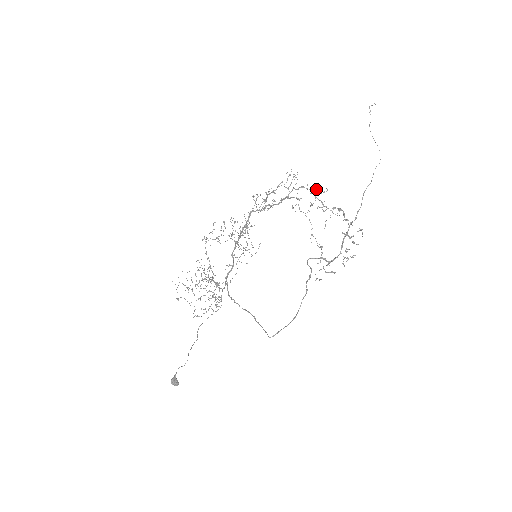
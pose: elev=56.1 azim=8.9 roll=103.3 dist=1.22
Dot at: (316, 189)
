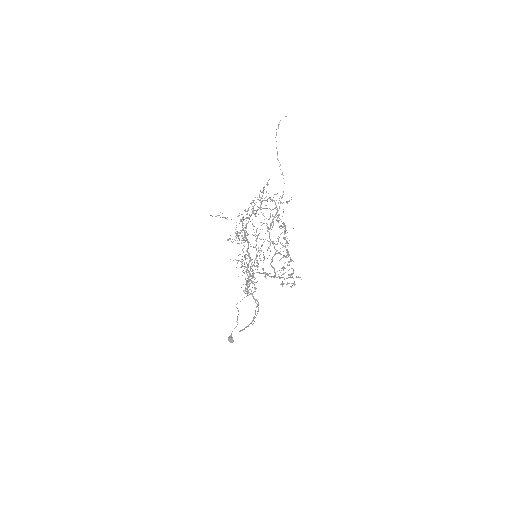
Dot at: occluded
